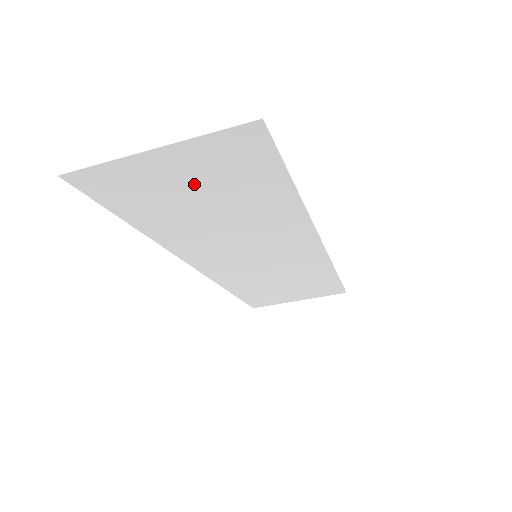
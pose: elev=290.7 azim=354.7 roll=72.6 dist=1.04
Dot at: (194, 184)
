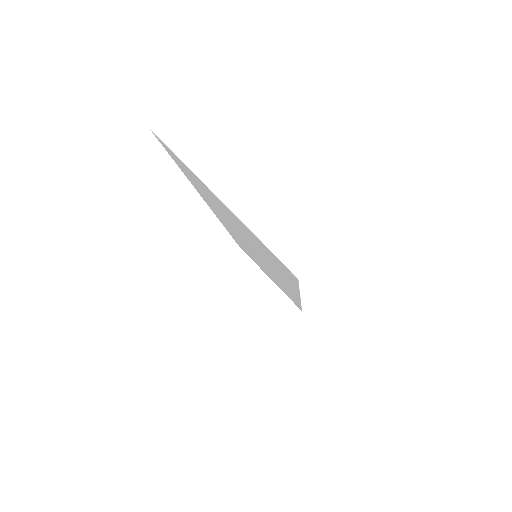
Dot at: occluded
